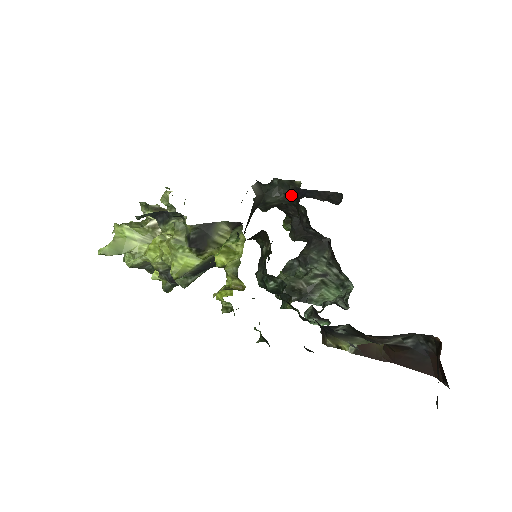
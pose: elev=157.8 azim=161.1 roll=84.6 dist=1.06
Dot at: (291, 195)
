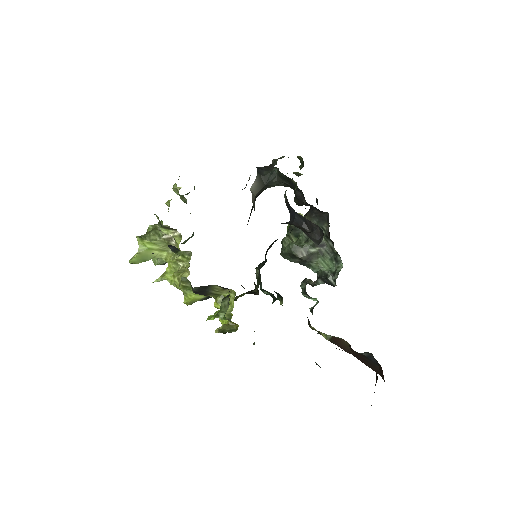
Dot at: occluded
